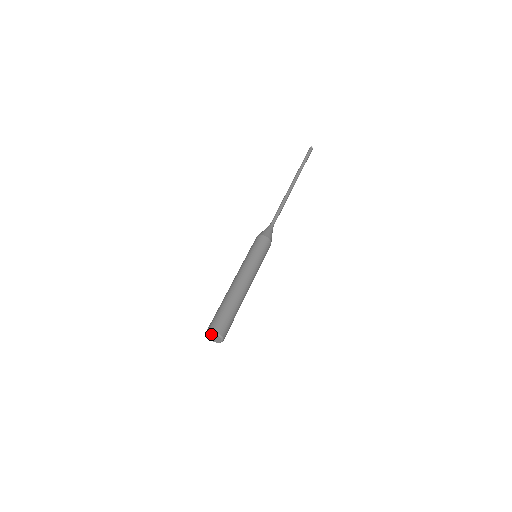
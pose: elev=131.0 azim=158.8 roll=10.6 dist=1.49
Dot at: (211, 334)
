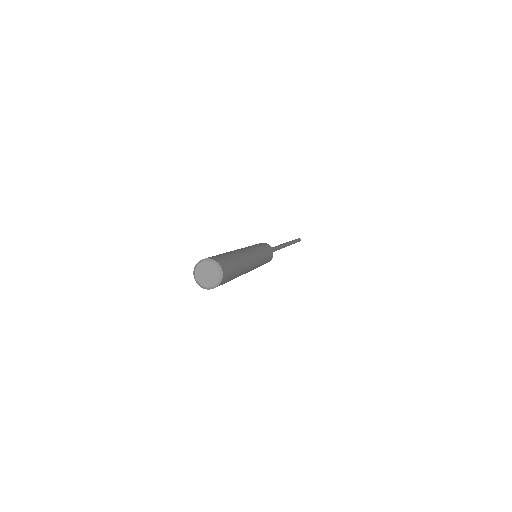
Dot at: (200, 268)
